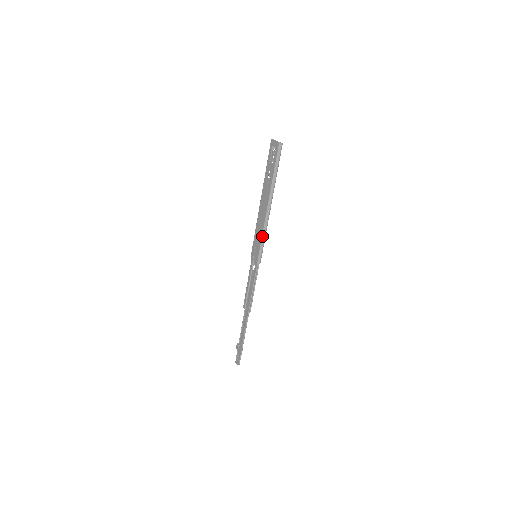
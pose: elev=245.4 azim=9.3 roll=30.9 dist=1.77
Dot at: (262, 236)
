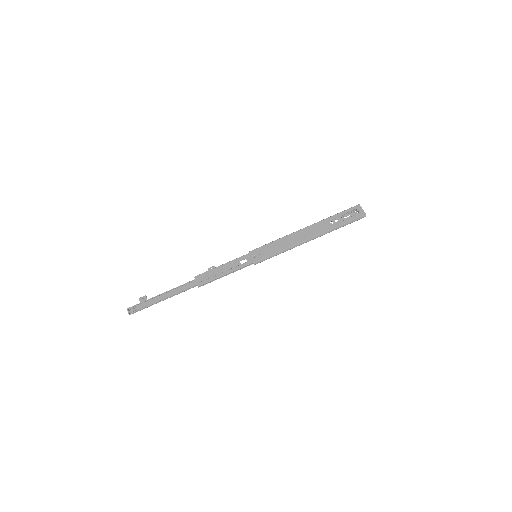
Dot at: (282, 250)
